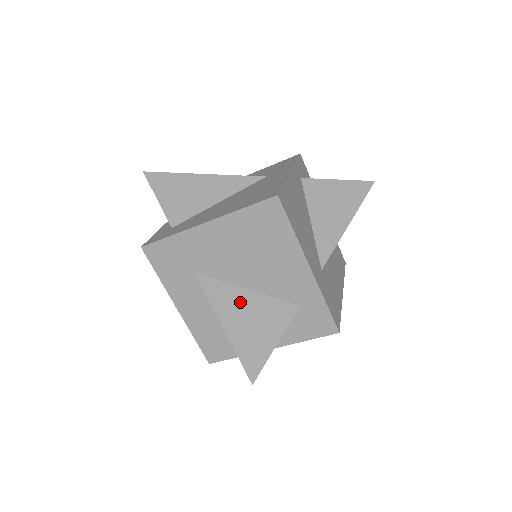
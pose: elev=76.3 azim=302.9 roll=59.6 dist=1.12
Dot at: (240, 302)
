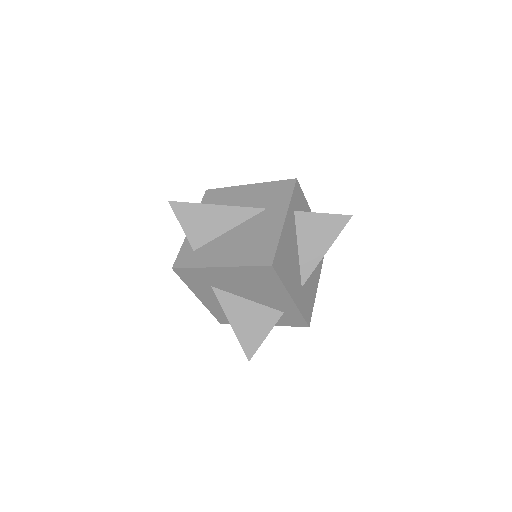
Dot at: (243, 308)
